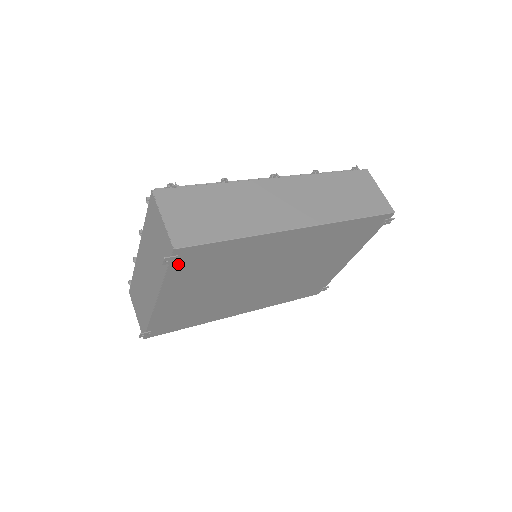
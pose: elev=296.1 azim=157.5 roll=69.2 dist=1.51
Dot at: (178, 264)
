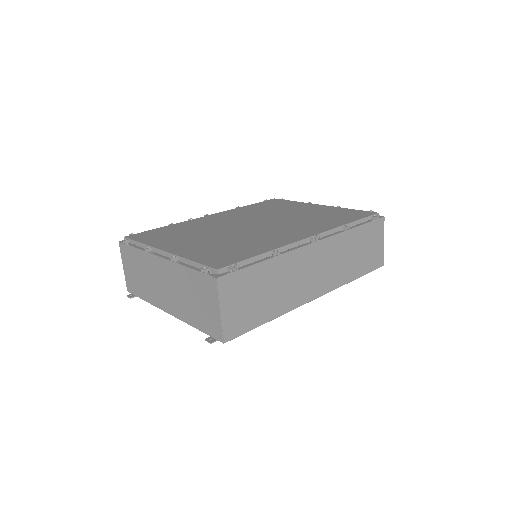
Dot at: occluded
